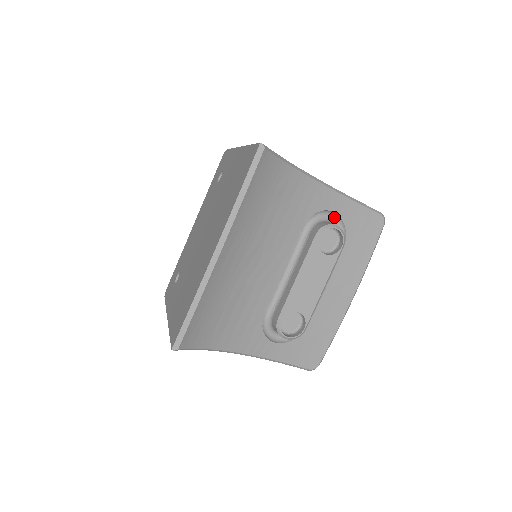
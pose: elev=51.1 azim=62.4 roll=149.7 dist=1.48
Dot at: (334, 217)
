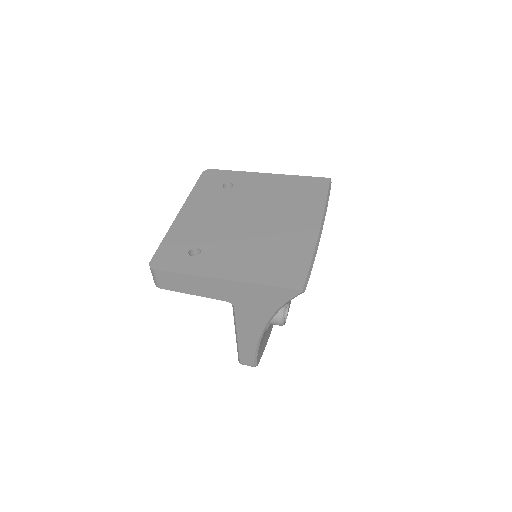
Dot at: occluded
